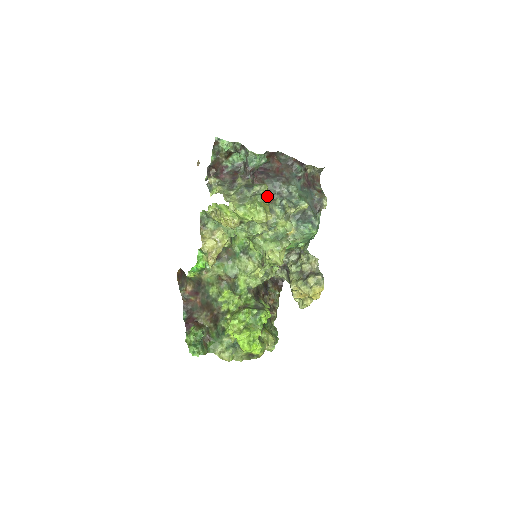
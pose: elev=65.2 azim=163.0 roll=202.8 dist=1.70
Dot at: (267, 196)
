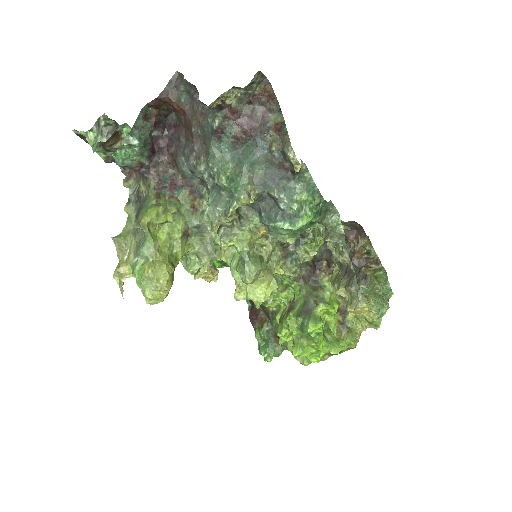
Dot at: (192, 191)
